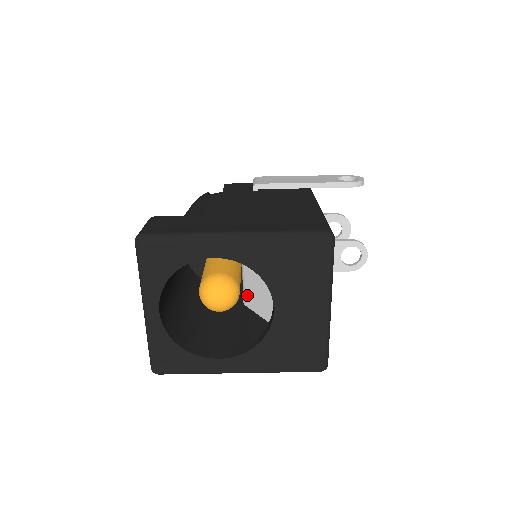
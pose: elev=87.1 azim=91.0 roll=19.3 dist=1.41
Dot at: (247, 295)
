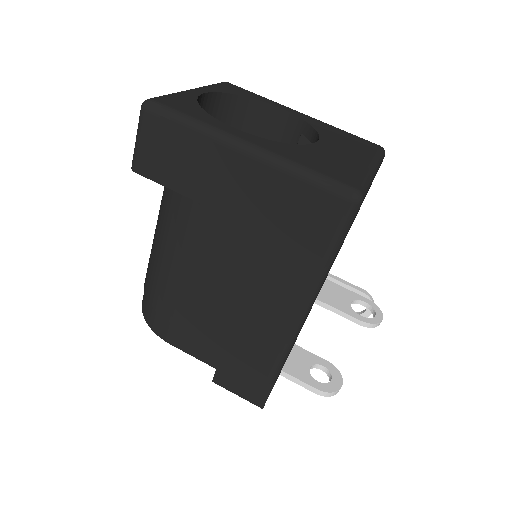
Dot at: occluded
